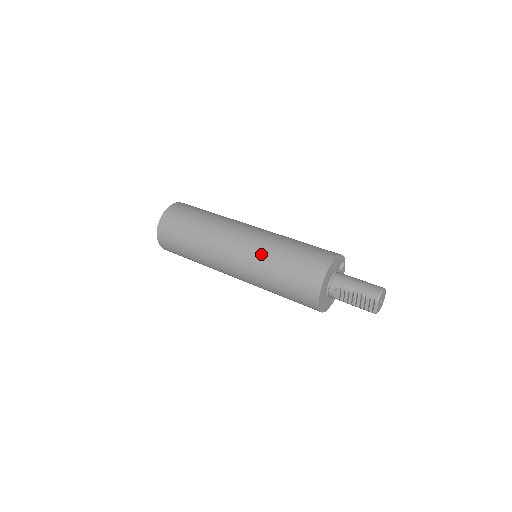
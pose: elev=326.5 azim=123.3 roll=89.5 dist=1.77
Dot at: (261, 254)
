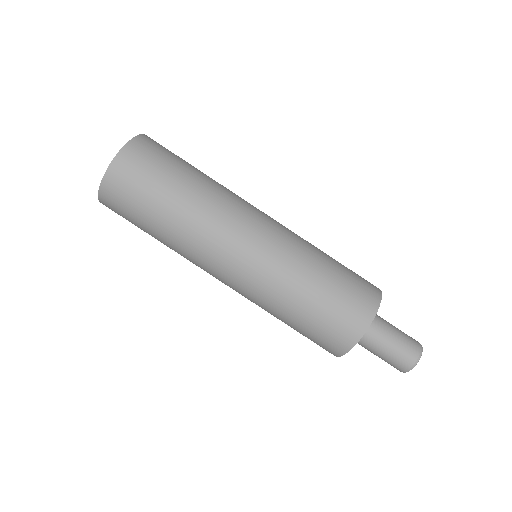
Dot at: occluded
